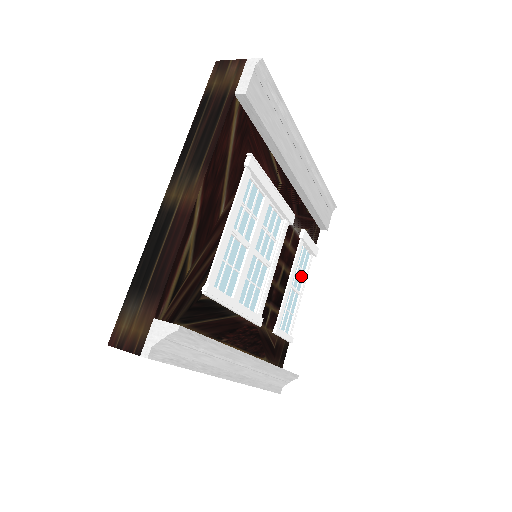
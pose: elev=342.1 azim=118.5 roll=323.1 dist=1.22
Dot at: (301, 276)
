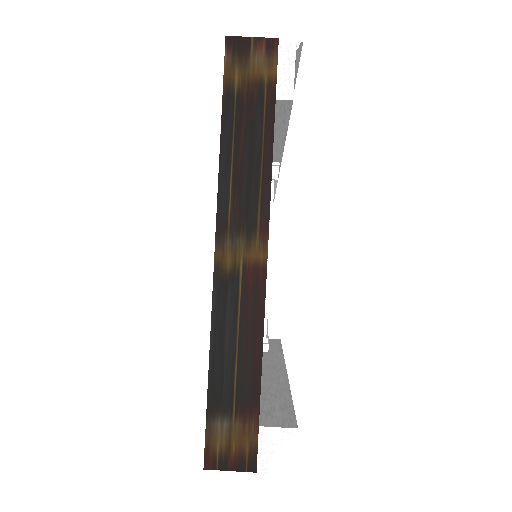
Dot at: occluded
